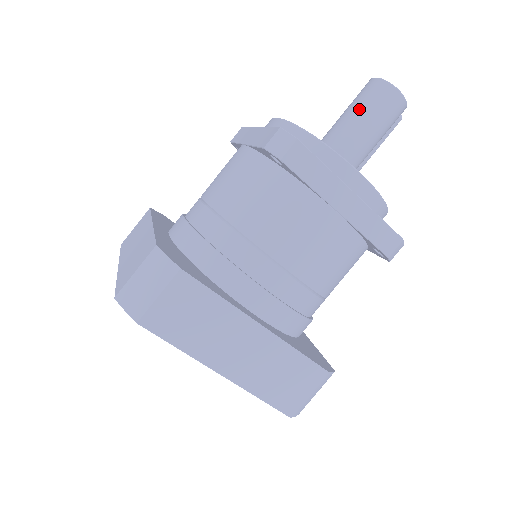
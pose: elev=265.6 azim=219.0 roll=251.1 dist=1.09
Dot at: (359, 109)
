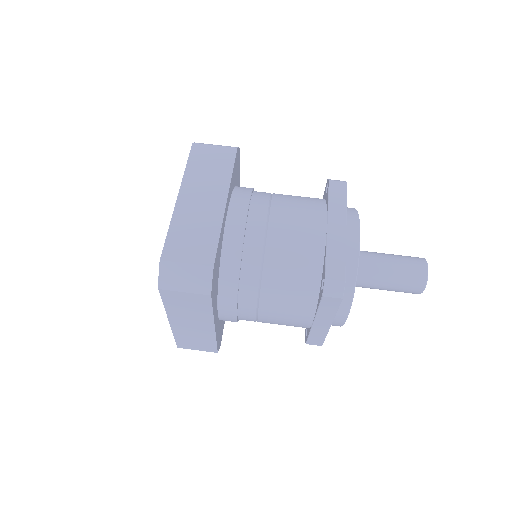
Dot at: (398, 275)
